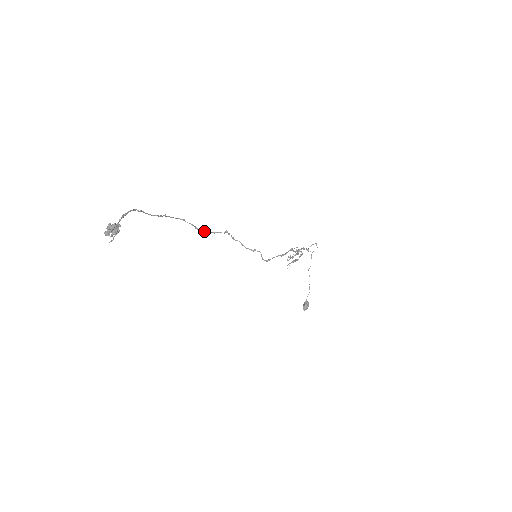
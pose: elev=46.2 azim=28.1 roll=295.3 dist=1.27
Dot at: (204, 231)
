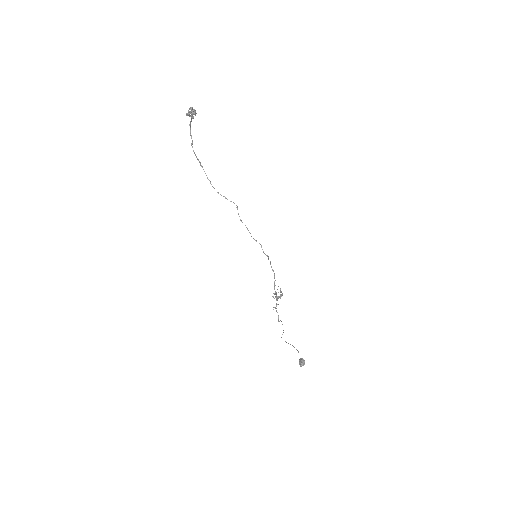
Dot at: (224, 196)
